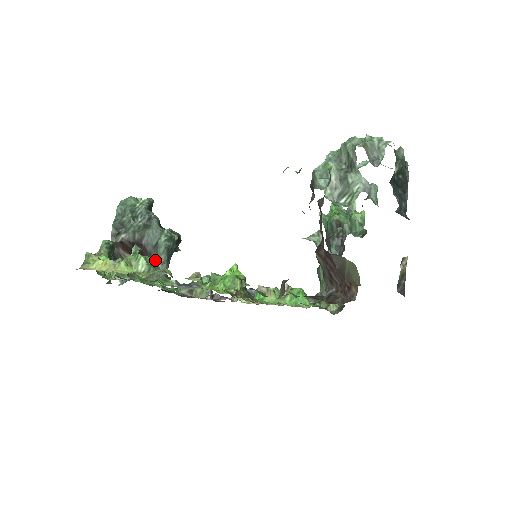
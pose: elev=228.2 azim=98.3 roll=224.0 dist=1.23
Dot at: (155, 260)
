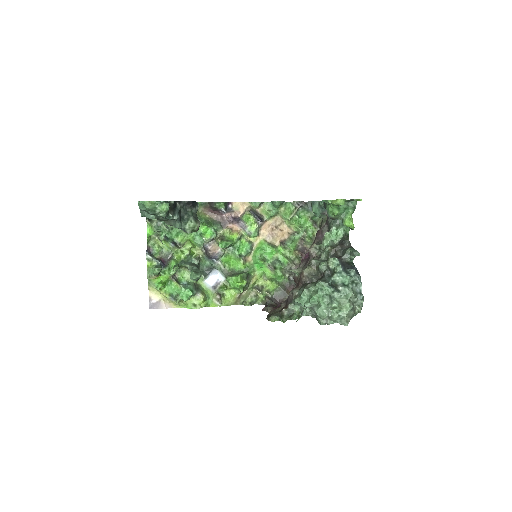
Dot at: occluded
